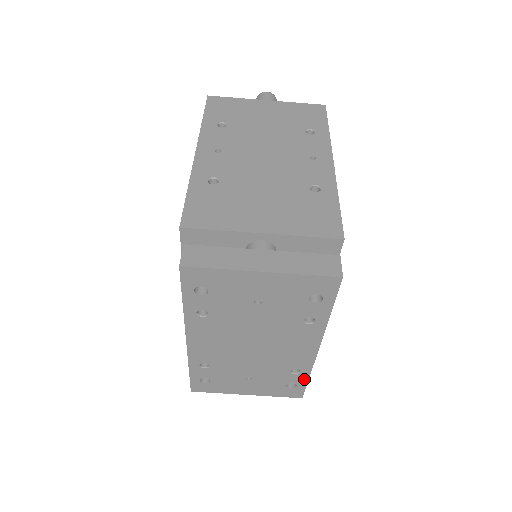
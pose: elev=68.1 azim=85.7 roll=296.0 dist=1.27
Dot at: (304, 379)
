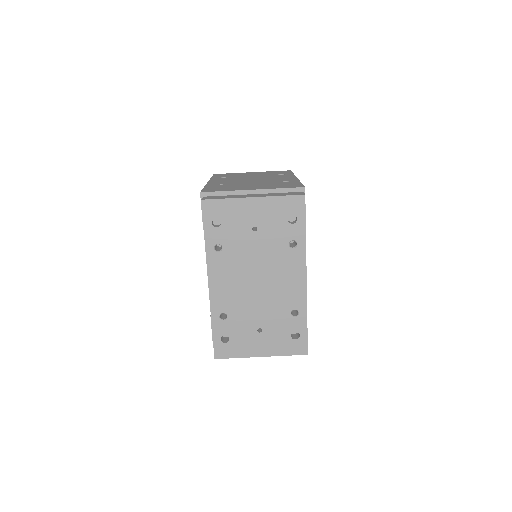
Dot at: (304, 324)
